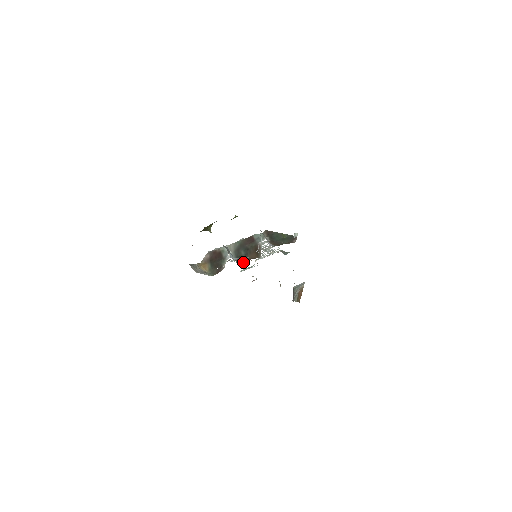
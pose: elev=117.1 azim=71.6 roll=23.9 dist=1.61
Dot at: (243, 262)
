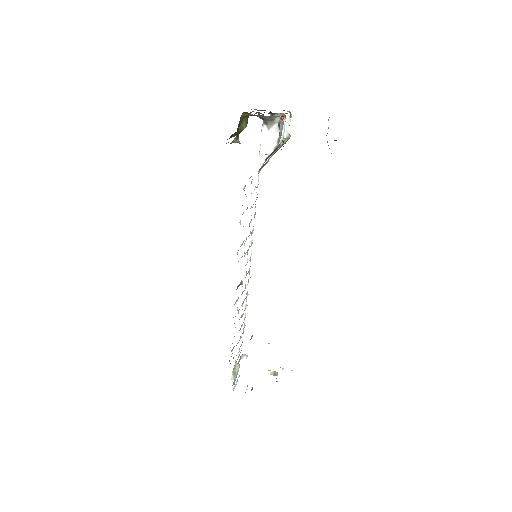
Dot at: (282, 144)
